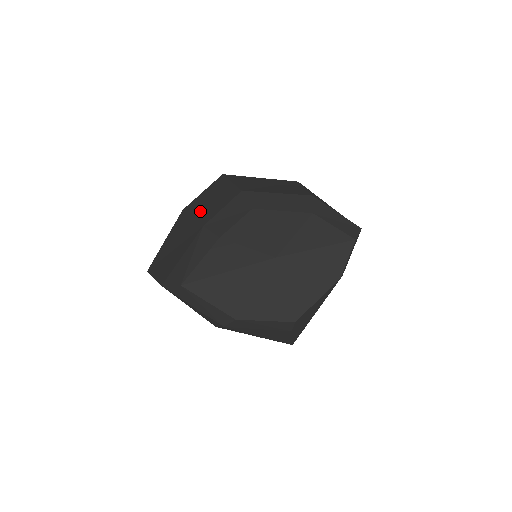
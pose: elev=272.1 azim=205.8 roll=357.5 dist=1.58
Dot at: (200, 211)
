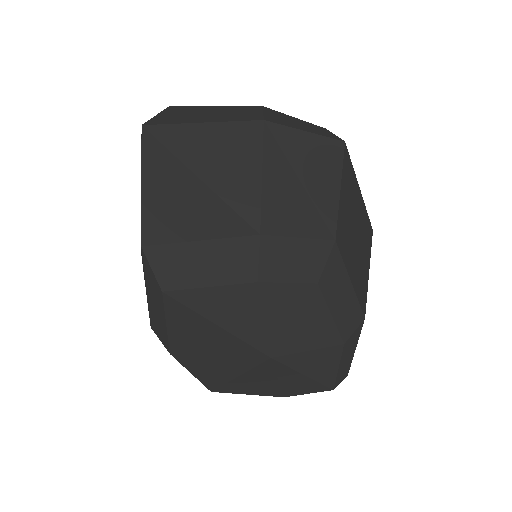
Dot at: (277, 181)
